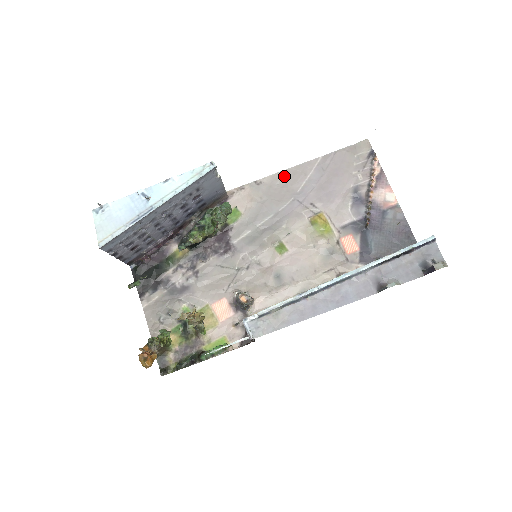
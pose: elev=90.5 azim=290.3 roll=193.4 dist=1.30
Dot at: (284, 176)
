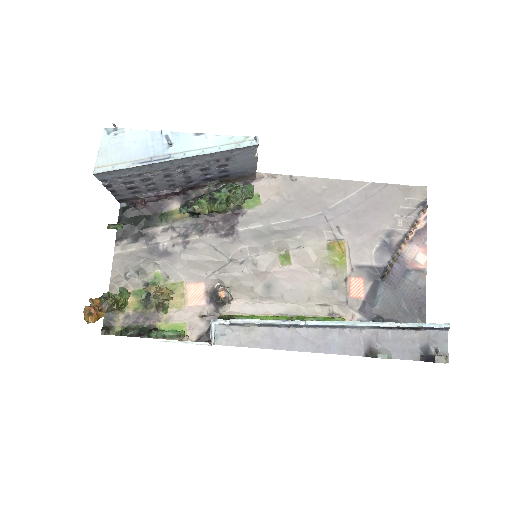
Dot at: (323, 184)
